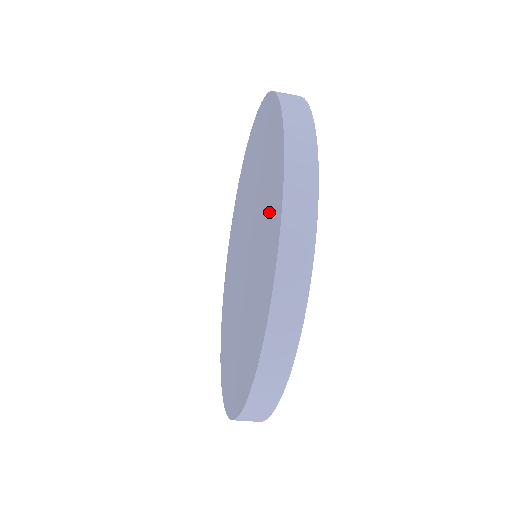
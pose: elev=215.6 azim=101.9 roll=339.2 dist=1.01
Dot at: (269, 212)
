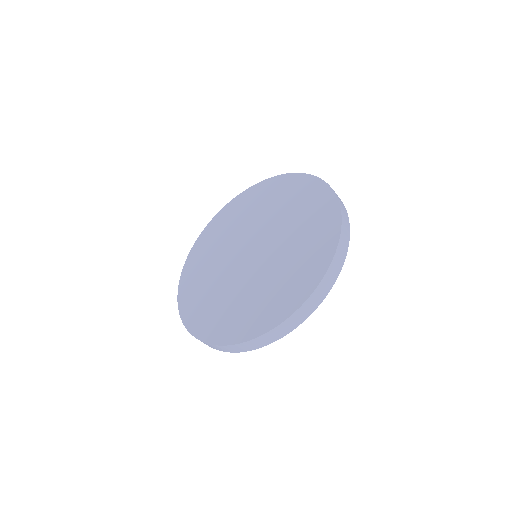
Dot at: (302, 198)
